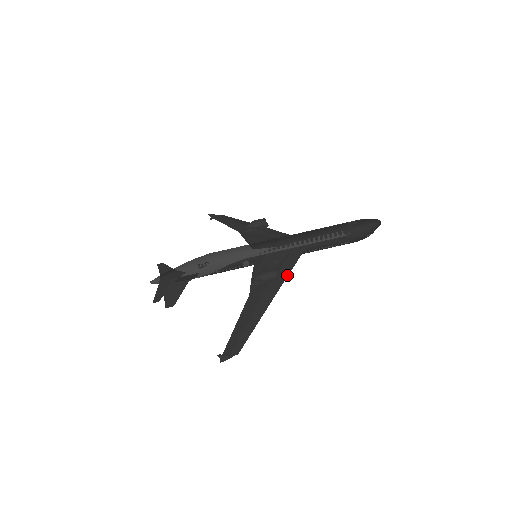
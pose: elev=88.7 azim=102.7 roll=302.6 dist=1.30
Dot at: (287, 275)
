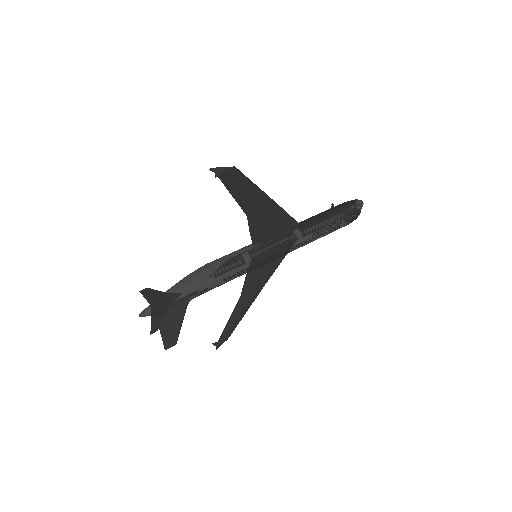
Dot at: (284, 211)
